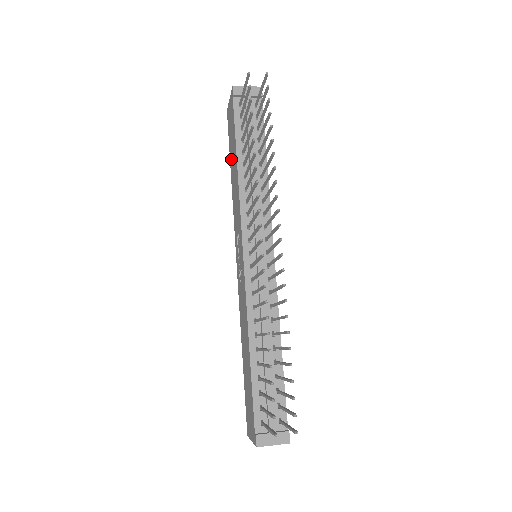
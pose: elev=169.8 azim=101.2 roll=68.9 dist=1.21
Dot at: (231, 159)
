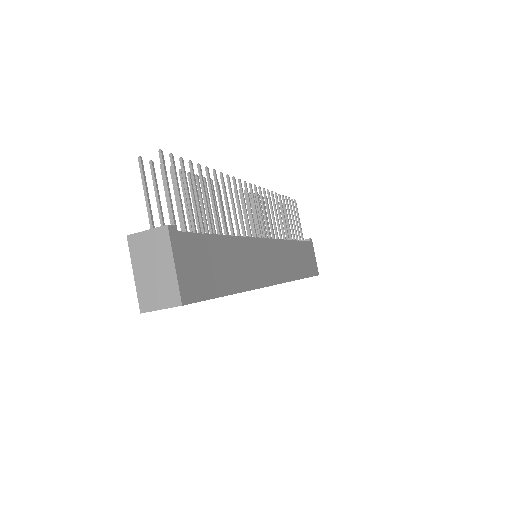
Dot at: occluded
